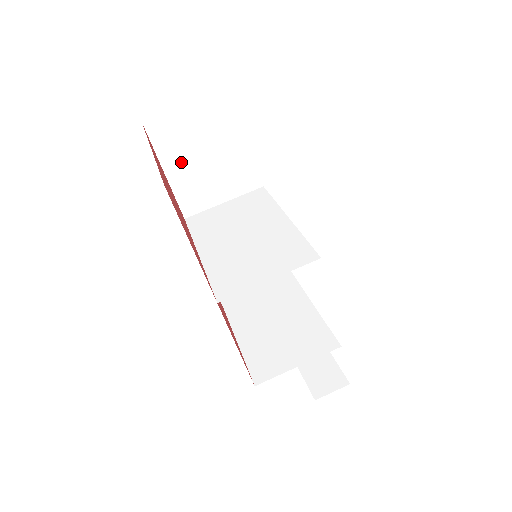
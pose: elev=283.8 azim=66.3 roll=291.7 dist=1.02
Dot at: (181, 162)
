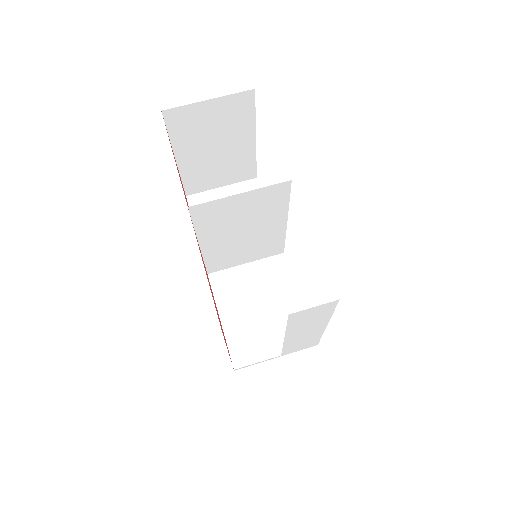
Dot at: occluded
